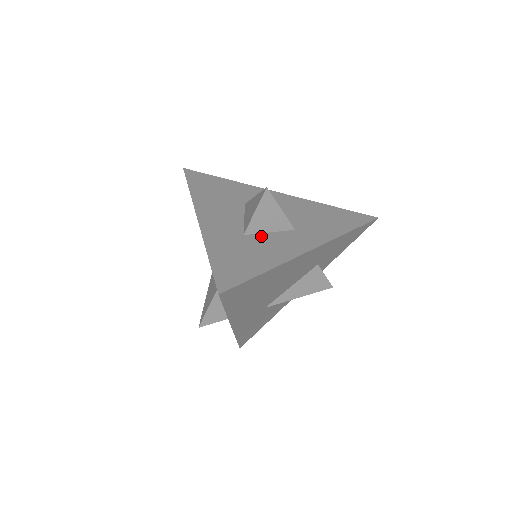
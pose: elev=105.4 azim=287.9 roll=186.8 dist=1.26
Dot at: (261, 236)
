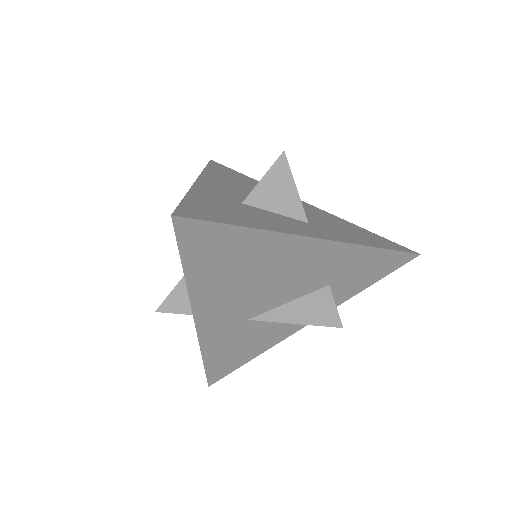
Dot at: (263, 211)
